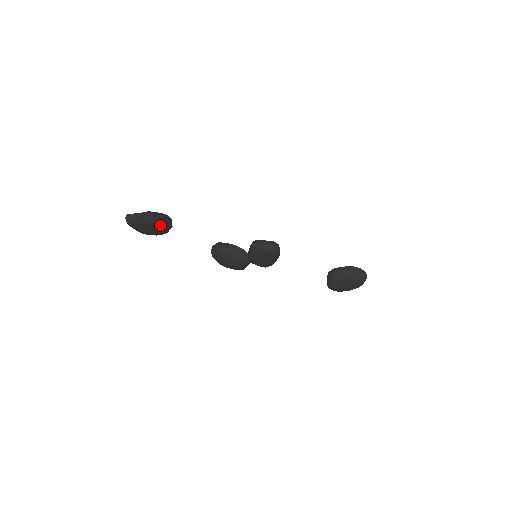
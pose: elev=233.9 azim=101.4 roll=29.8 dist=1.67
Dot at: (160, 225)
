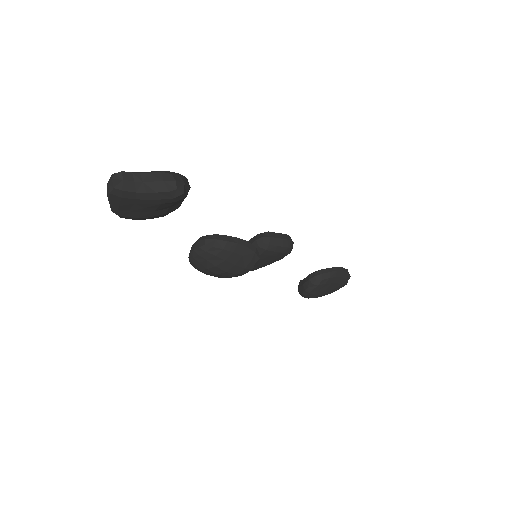
Dot at: (179, 201)
